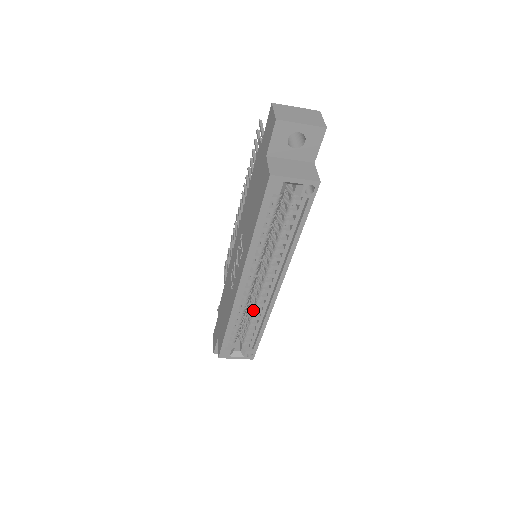
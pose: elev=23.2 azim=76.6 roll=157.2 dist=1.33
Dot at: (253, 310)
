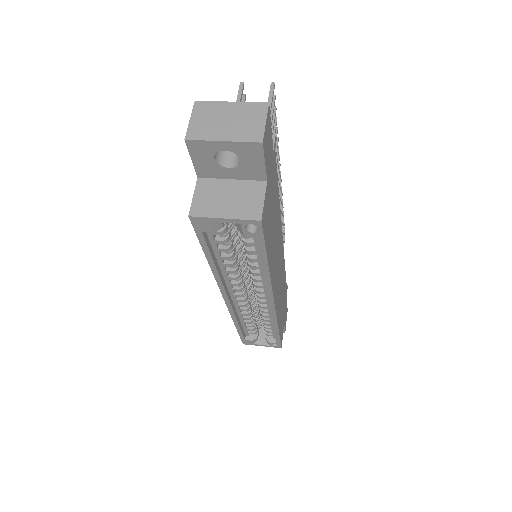
Dot at: (260, 313)
